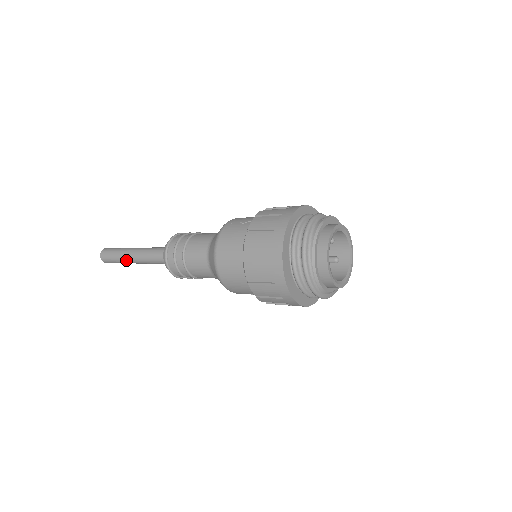
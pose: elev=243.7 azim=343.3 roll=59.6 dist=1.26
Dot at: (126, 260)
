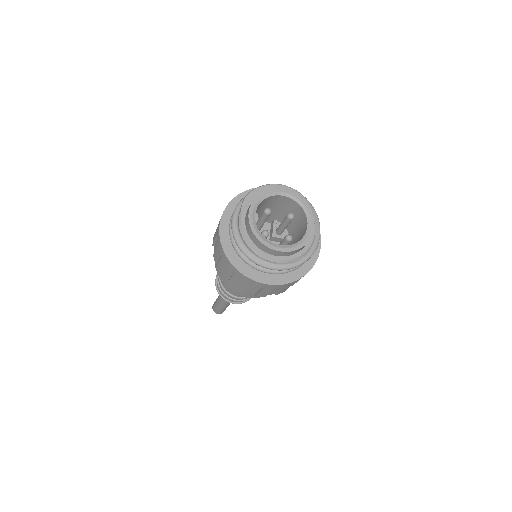
Dot at: (224, 307)
